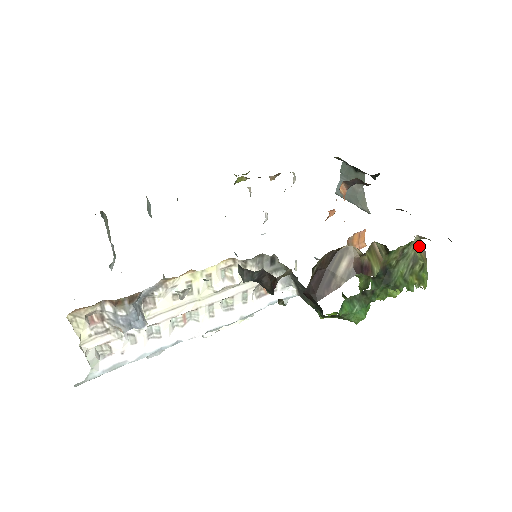
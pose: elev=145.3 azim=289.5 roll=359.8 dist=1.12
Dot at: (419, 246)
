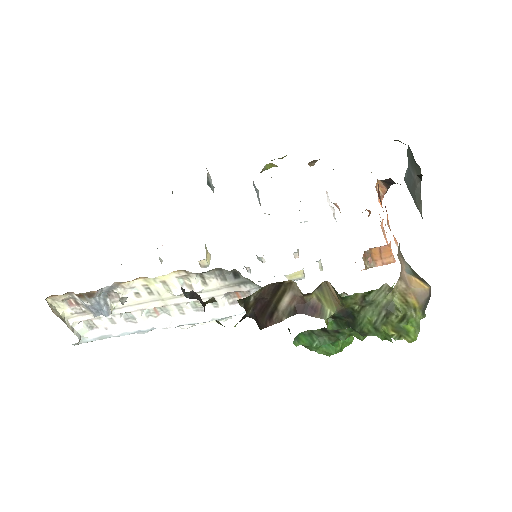
Dot at: (413, 289)
